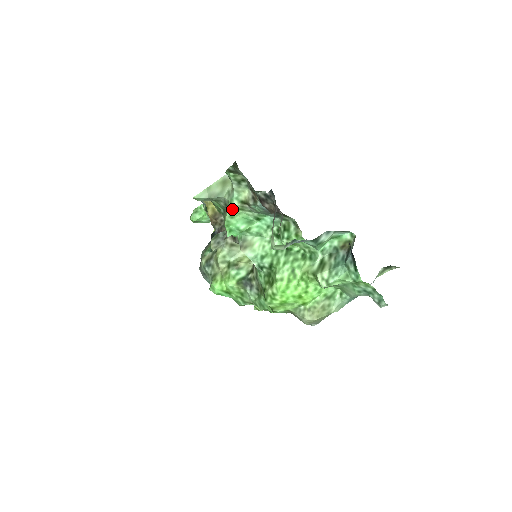
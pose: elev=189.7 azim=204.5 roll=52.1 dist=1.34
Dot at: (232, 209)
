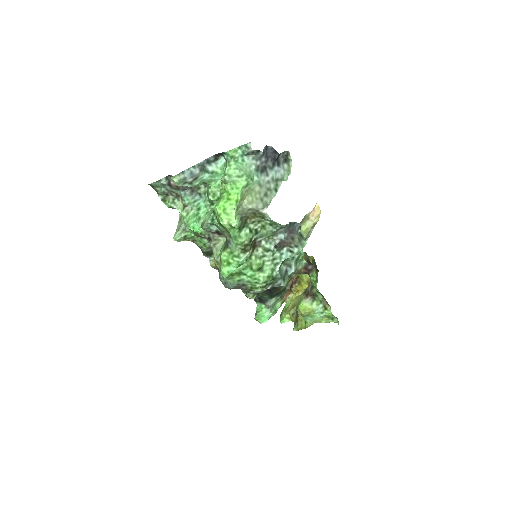
Dot at: (186, 219)
